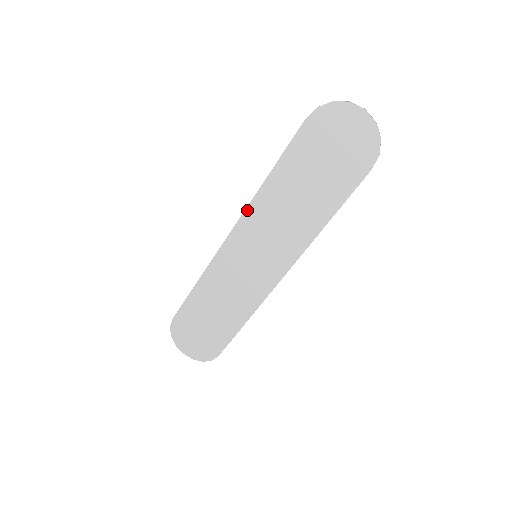
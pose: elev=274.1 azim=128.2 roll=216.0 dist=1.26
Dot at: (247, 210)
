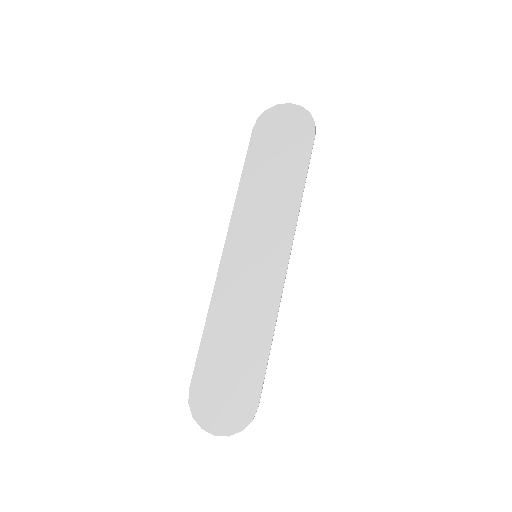
Dot at: (233, 216)
